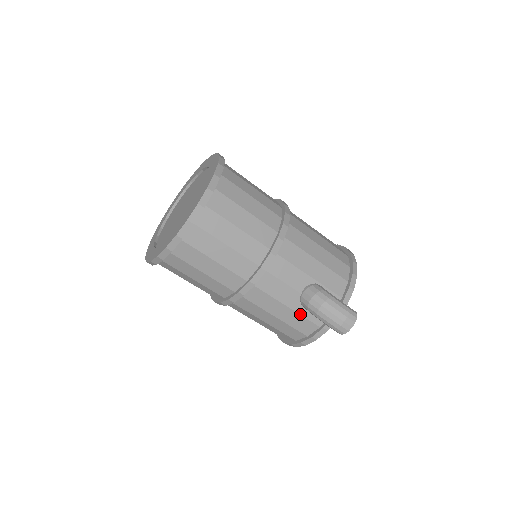
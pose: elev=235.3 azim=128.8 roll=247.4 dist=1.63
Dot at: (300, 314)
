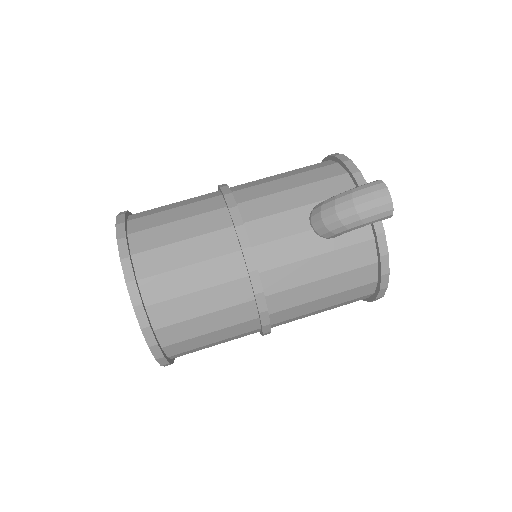
Dot at: (338, 249)
